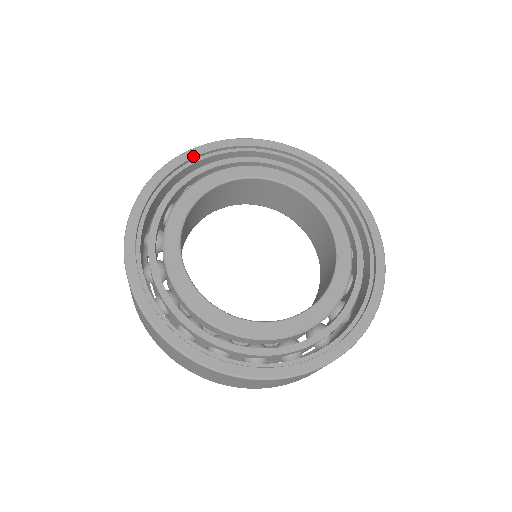
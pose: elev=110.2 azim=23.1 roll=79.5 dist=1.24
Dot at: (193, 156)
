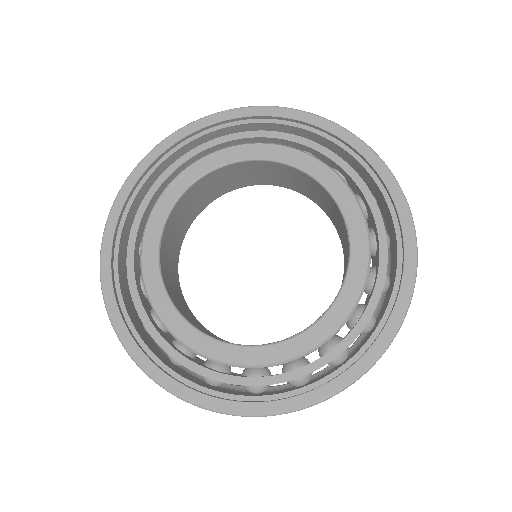
Dot at: (299, 119)
